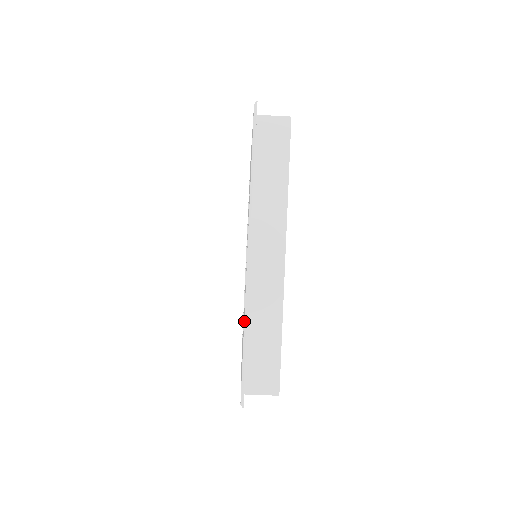
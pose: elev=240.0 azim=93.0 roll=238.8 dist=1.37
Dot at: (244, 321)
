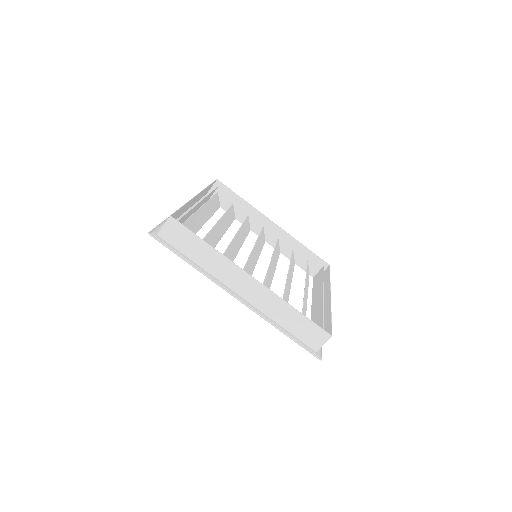
Dot at: occluded
